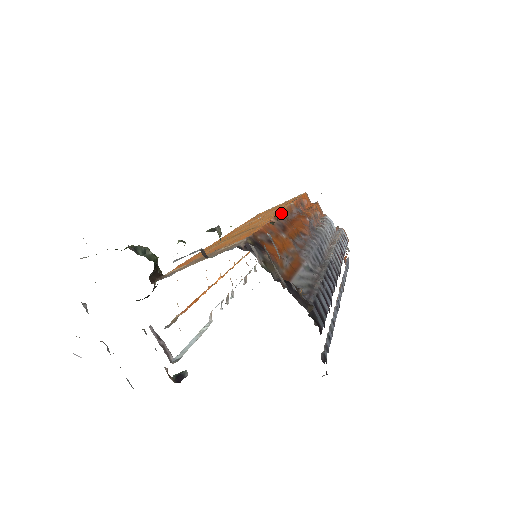
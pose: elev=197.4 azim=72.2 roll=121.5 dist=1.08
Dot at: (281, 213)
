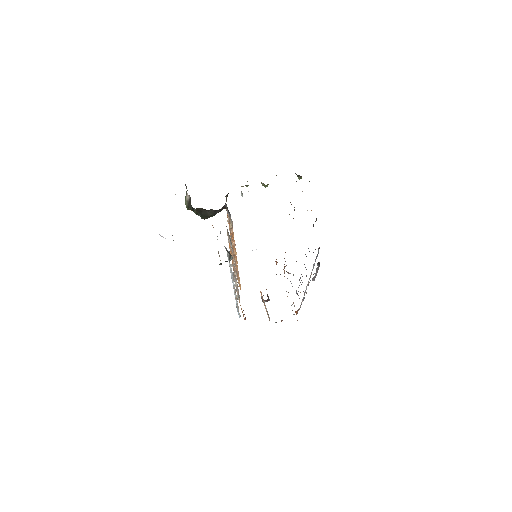
Dot at: occluded
